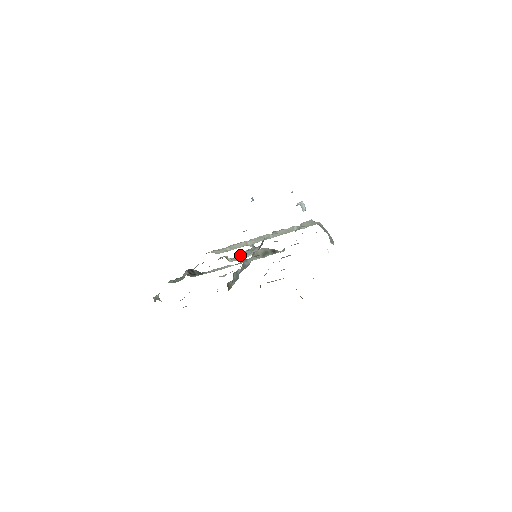
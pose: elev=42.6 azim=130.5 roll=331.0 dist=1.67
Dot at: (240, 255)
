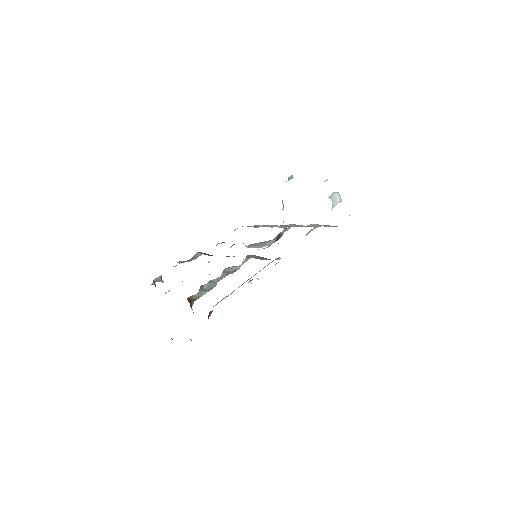
Dot at: (251, 246)
